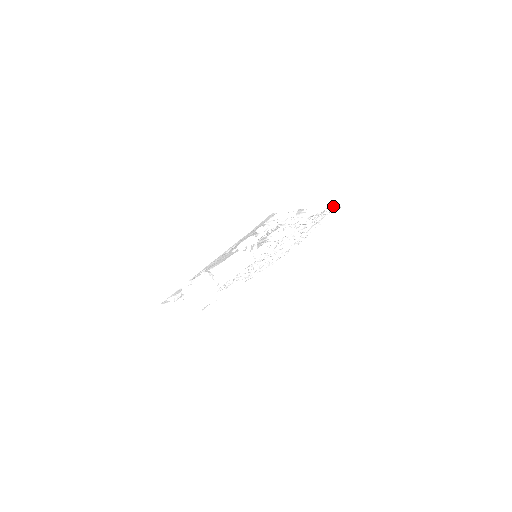
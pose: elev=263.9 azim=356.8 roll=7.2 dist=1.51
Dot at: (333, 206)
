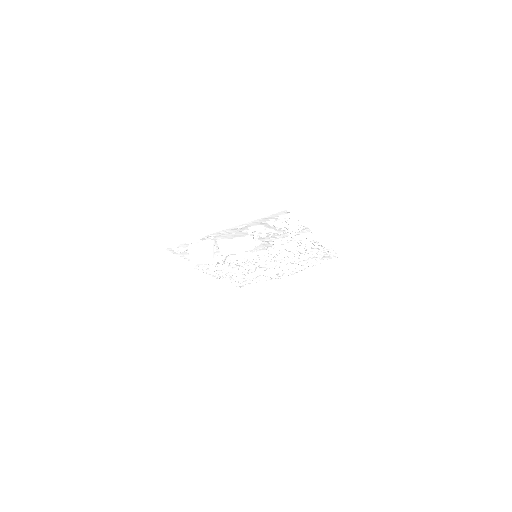
Dot at: (333, 252)
